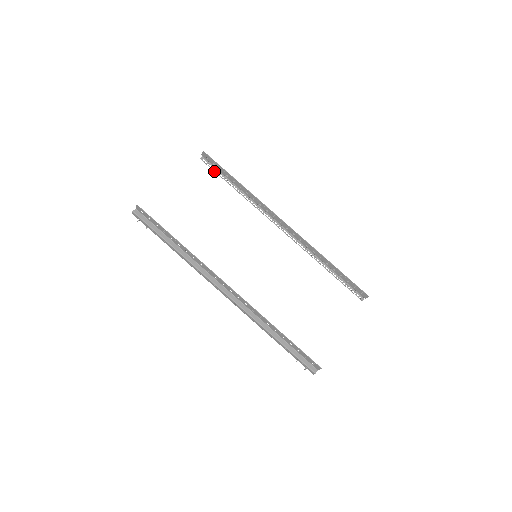
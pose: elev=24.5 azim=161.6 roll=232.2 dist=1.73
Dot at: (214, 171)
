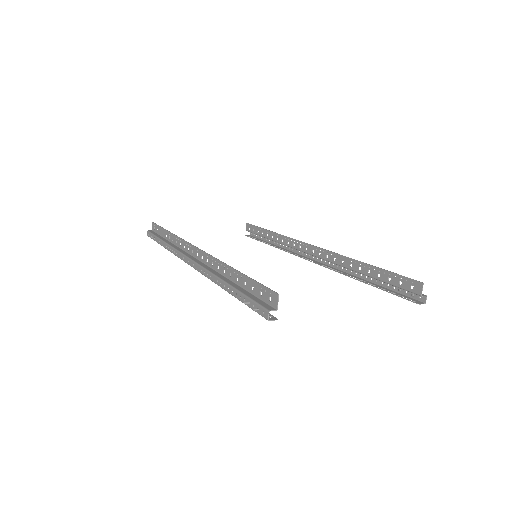
Dot at: occluded
